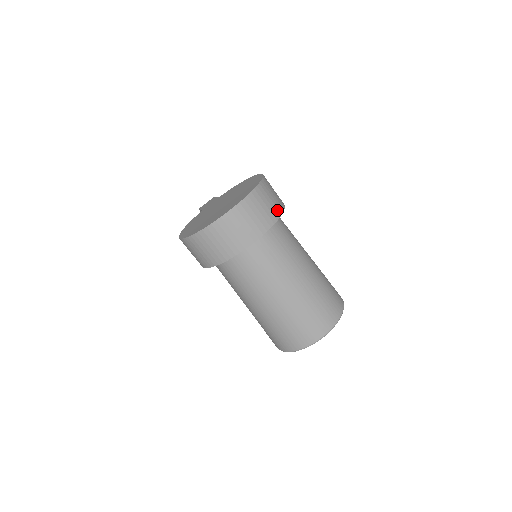
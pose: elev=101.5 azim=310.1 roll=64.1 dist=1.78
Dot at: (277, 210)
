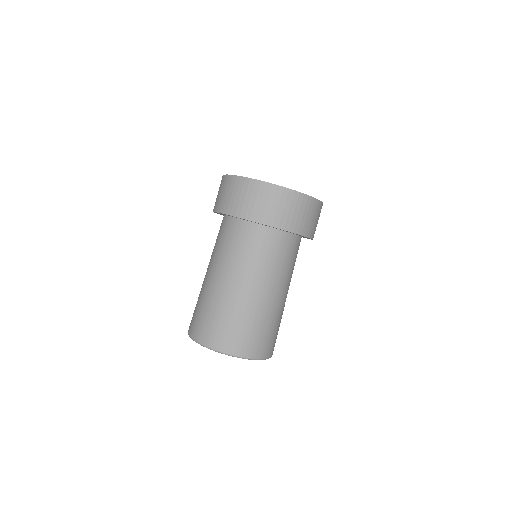
Dot at: (298, 227)
